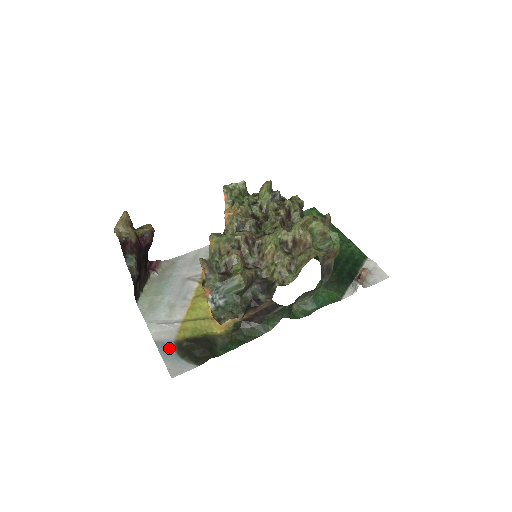
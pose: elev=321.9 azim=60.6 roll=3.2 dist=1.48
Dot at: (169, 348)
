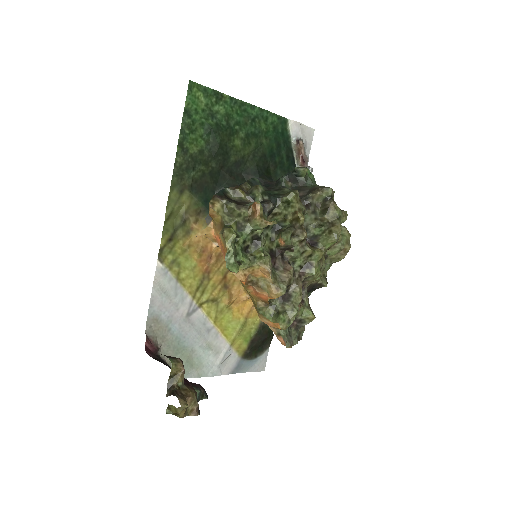
Dot at: (243, 365)
